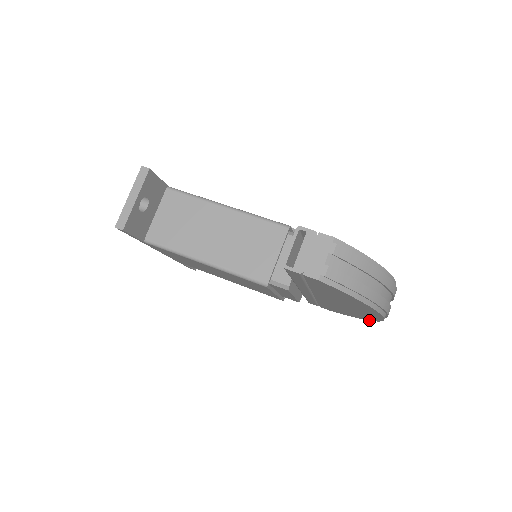
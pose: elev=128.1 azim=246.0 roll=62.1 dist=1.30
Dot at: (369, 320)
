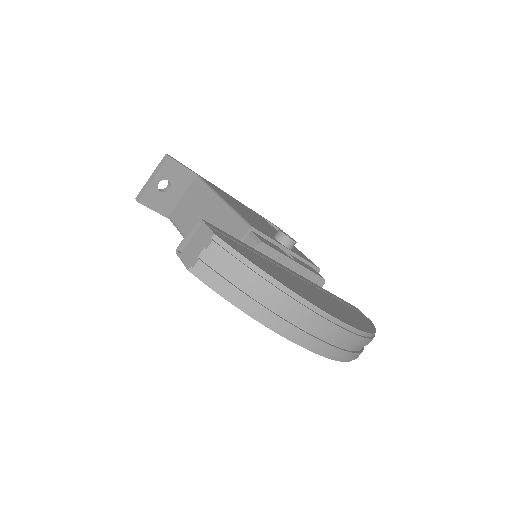
Dot at: (348, 361)
